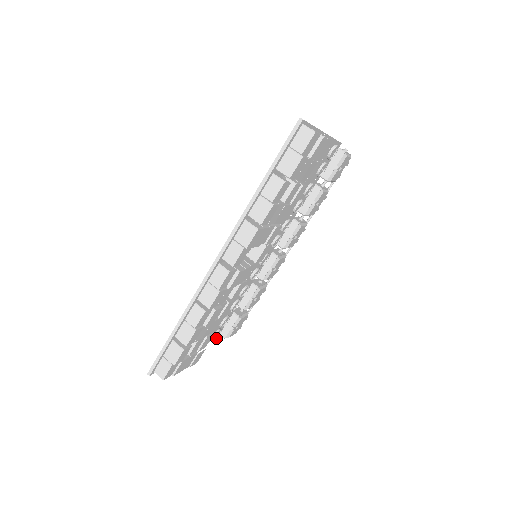
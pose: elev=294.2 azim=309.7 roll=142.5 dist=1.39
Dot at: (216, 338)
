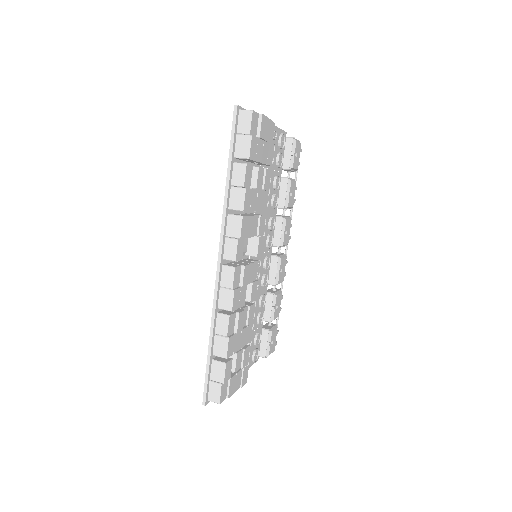
Dot at: occluded
